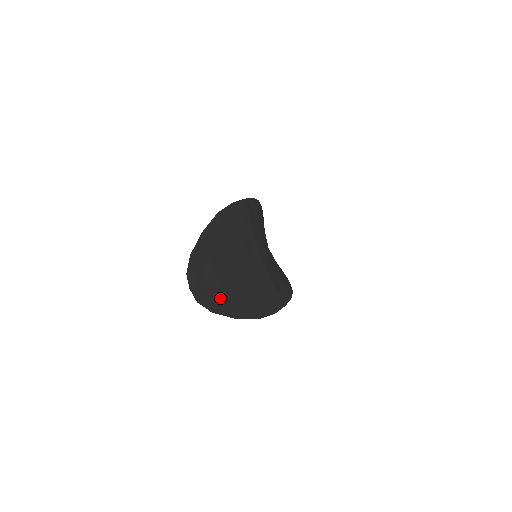
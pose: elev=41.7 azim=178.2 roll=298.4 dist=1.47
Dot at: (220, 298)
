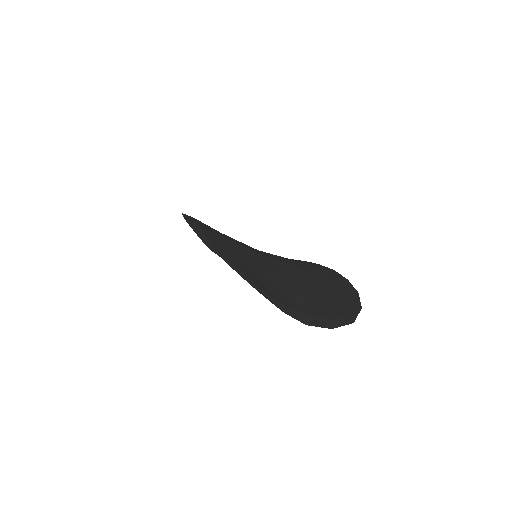
Dot at: (326, 305)
